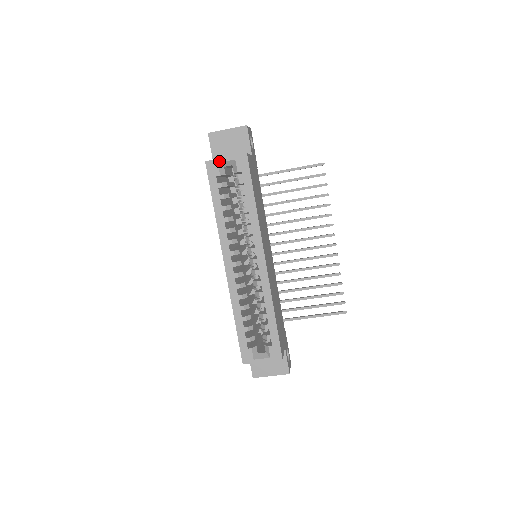
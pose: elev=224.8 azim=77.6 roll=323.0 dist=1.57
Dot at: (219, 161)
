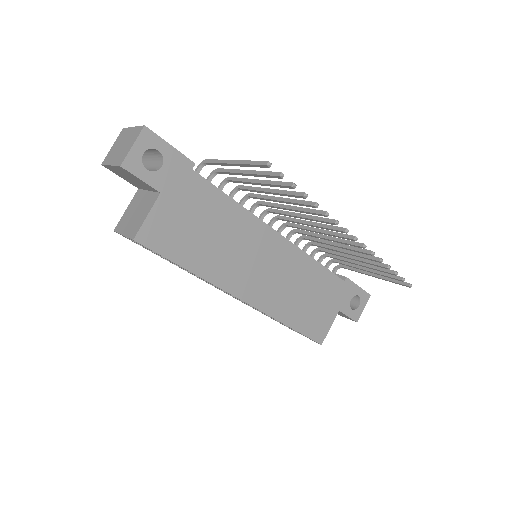
Dot at: (122, 235)
